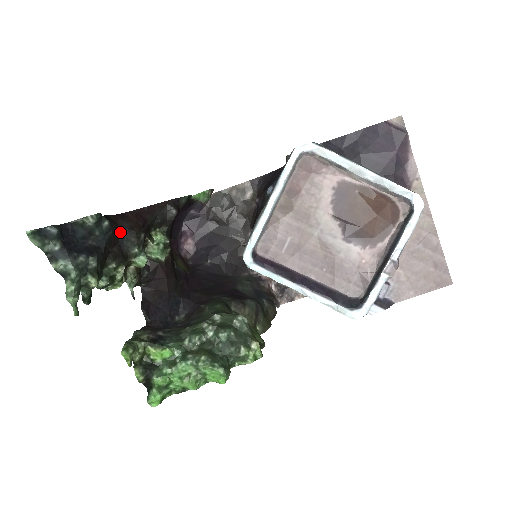
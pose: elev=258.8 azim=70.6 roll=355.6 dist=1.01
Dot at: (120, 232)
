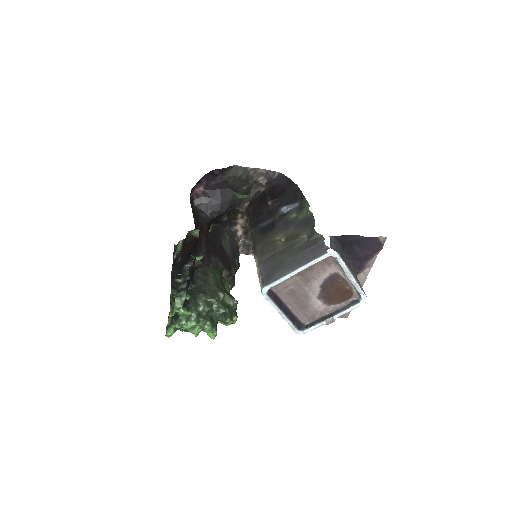
Dot at: (200, 247)
